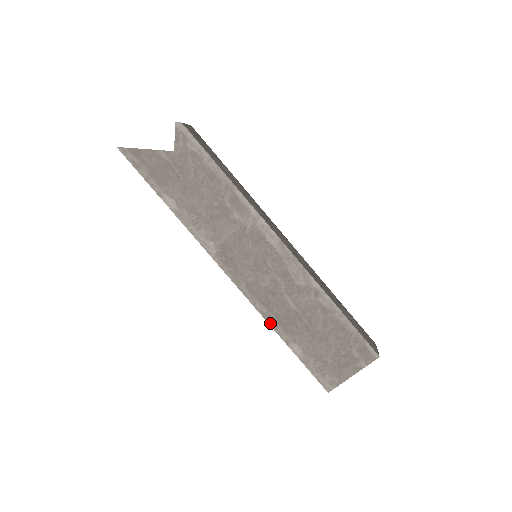
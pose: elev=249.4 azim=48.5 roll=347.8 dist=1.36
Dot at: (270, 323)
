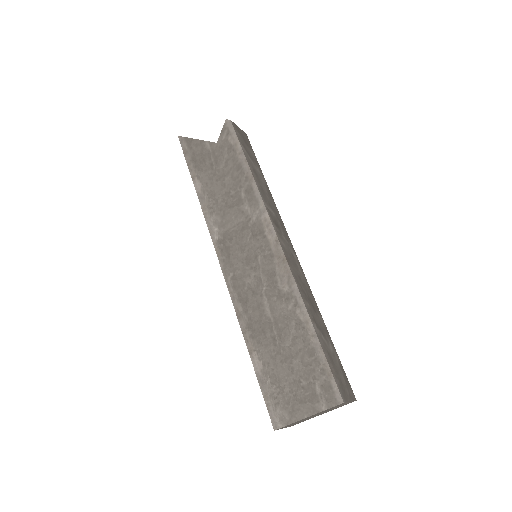
Dot at: (241, 324)
